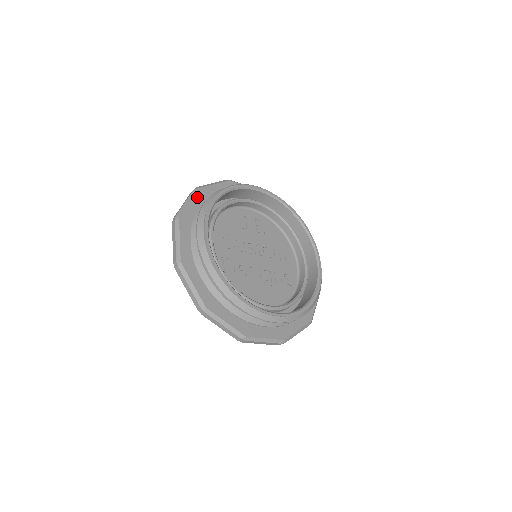
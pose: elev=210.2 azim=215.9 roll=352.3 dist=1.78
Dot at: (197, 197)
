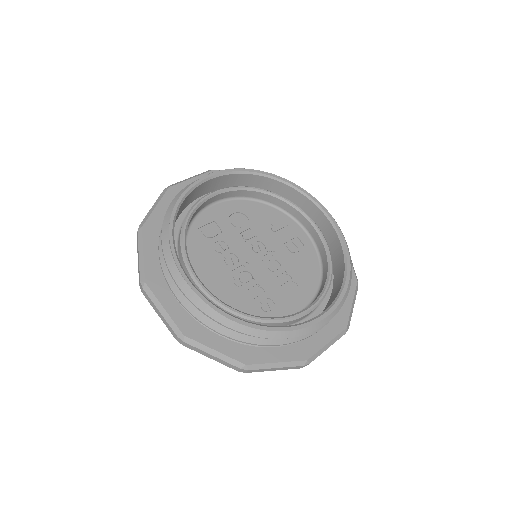
Dot at: occluded
